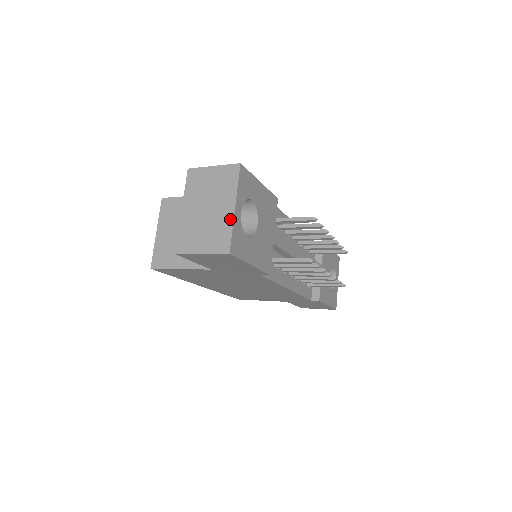
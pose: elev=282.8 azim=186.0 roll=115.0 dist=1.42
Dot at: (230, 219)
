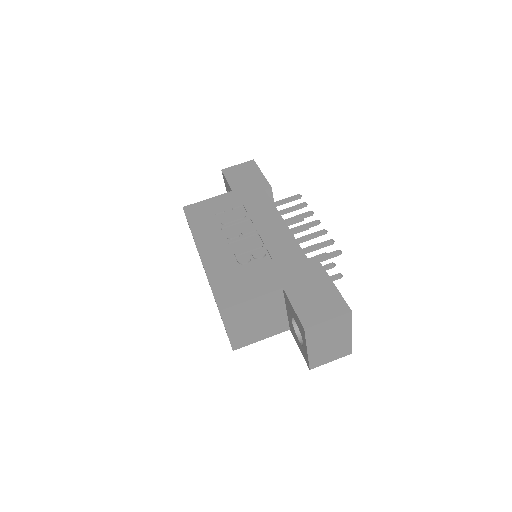
Dot at: (350, 340)
